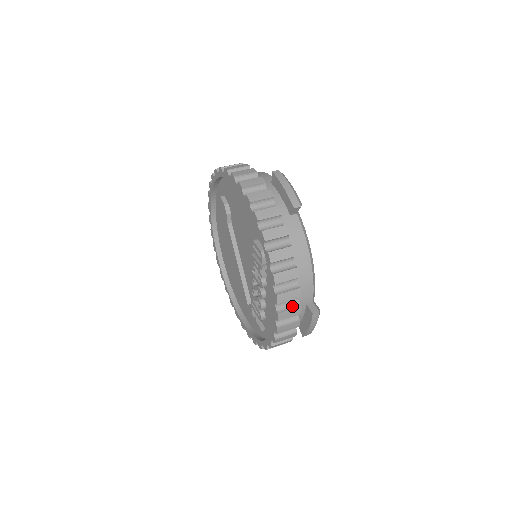
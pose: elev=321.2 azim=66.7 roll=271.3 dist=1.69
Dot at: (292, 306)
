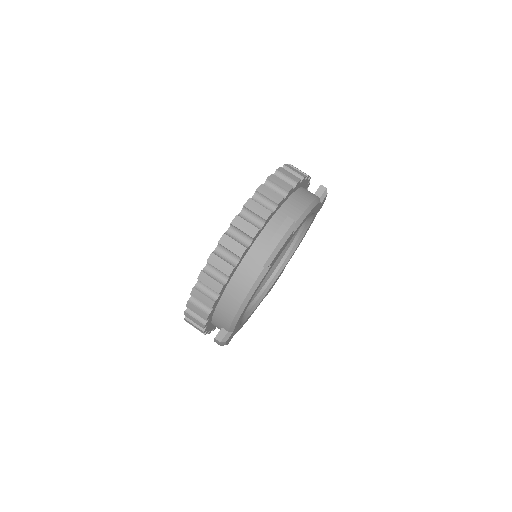
Dot at: (199, 318)
